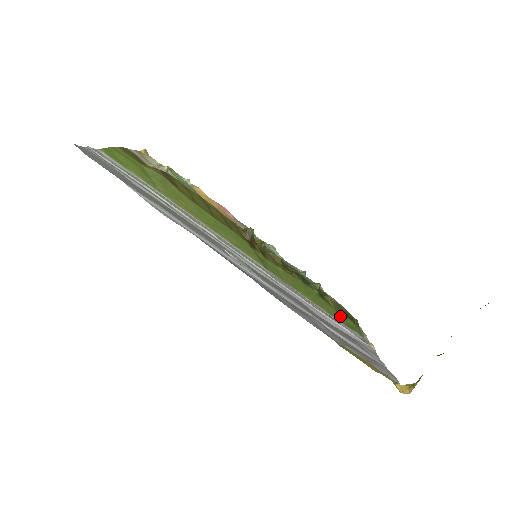
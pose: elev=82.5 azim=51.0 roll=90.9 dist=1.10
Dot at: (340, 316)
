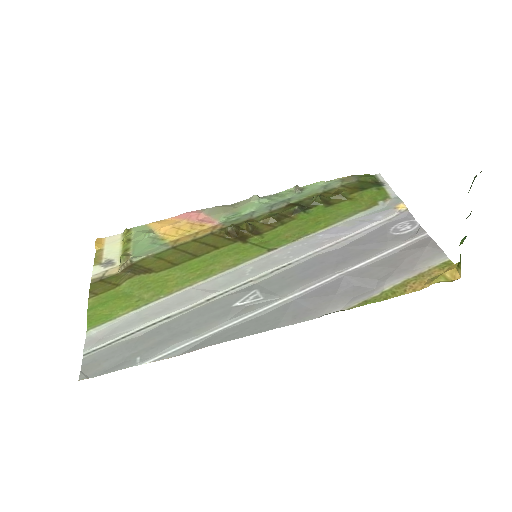
Dot at: (356, 203)
